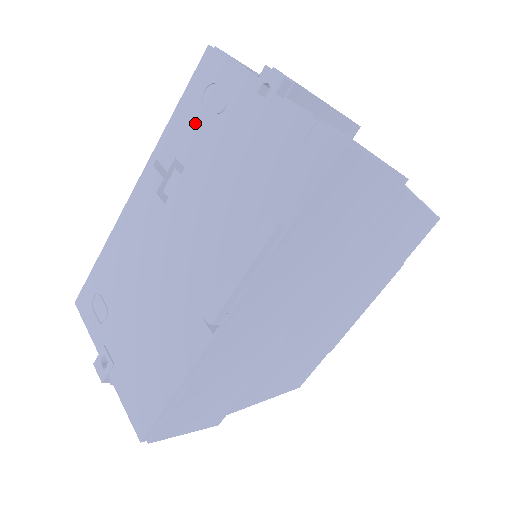
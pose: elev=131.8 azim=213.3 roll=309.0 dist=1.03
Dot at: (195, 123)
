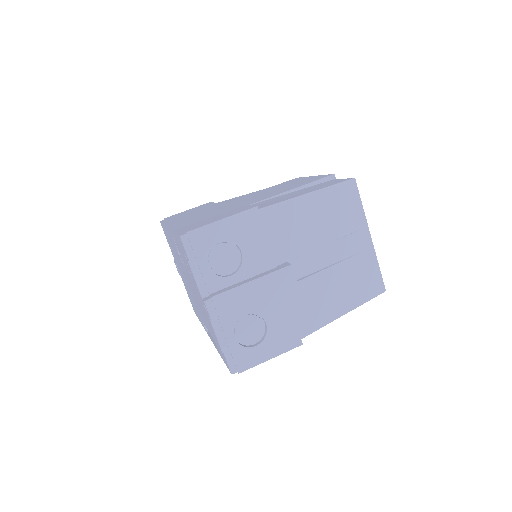
Dot at: (184, 258)
